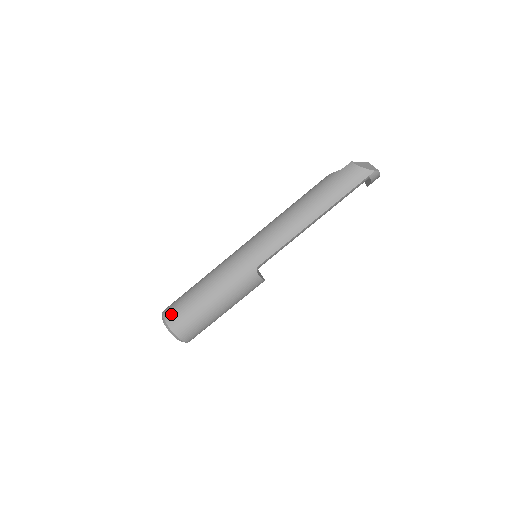
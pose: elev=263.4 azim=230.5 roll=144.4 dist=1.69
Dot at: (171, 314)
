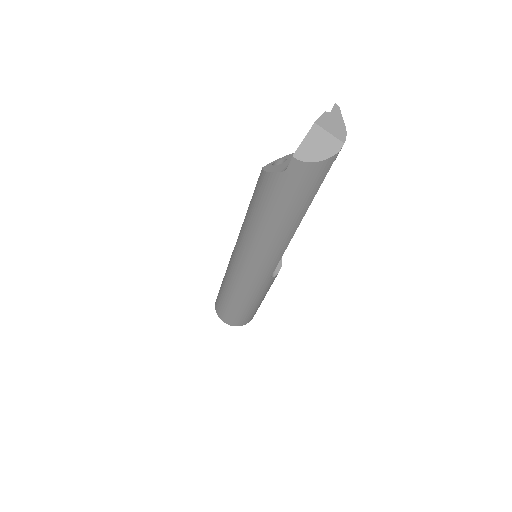
Dot at: (228, 321)
